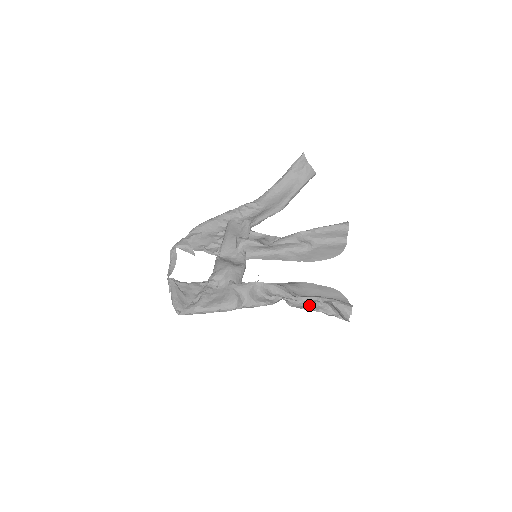
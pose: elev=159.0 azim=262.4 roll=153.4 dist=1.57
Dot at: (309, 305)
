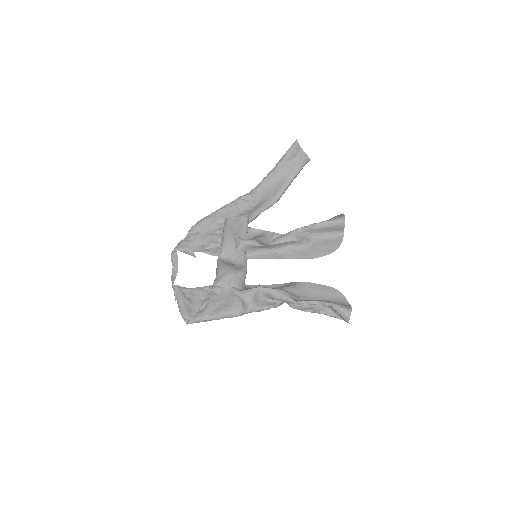
Dot at: (310, 307)
